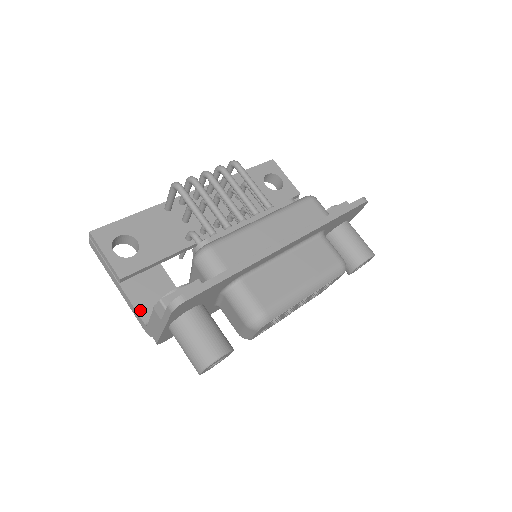
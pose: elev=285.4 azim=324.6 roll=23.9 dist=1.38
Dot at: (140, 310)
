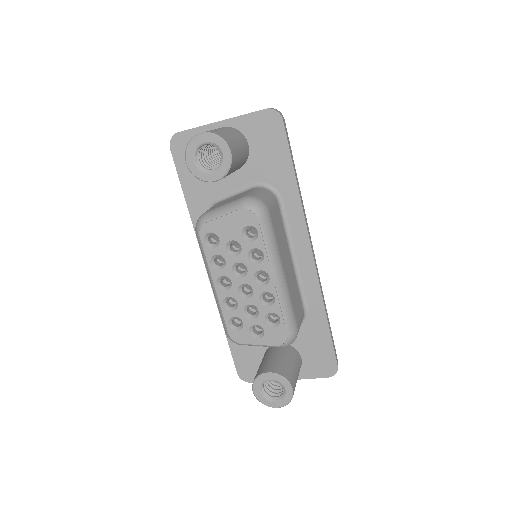
Dot at: occluded
